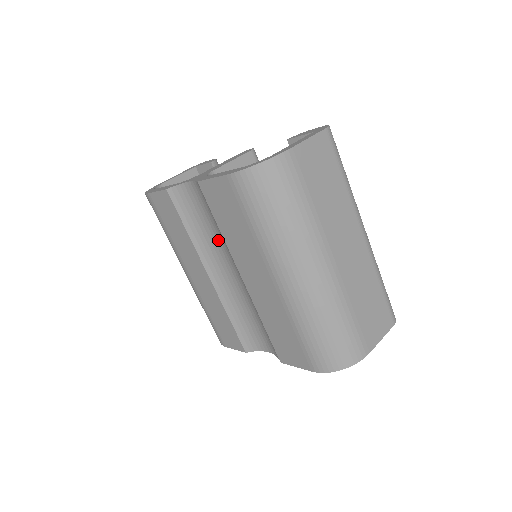
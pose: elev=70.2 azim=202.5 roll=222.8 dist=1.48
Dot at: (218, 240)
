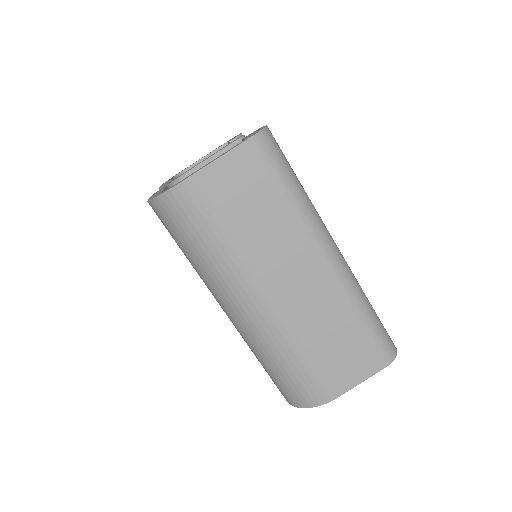
Dot at: occluded
